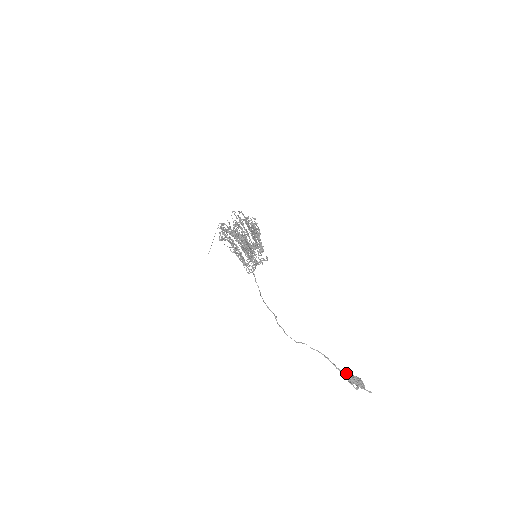
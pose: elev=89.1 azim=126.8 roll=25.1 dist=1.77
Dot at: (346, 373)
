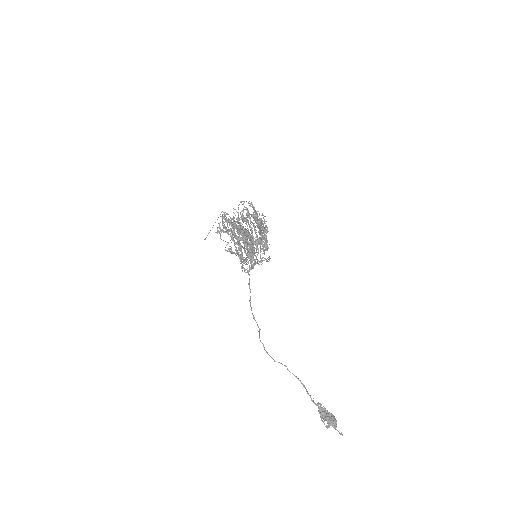
Dot at: (320, 407)
